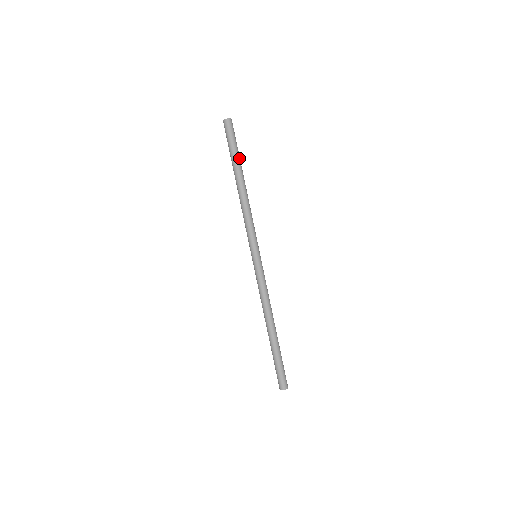
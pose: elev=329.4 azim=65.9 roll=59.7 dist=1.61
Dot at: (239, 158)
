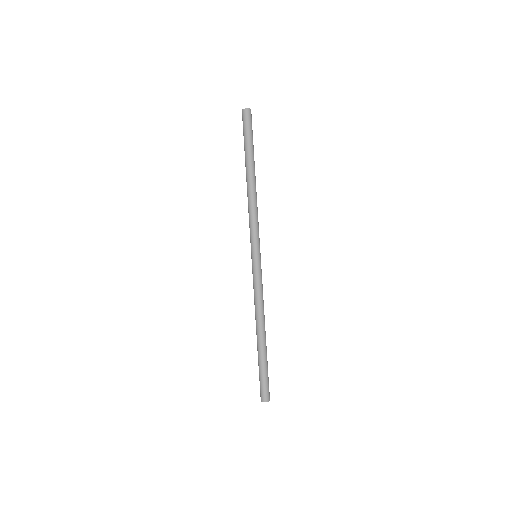
Dot at: (250, 151)
